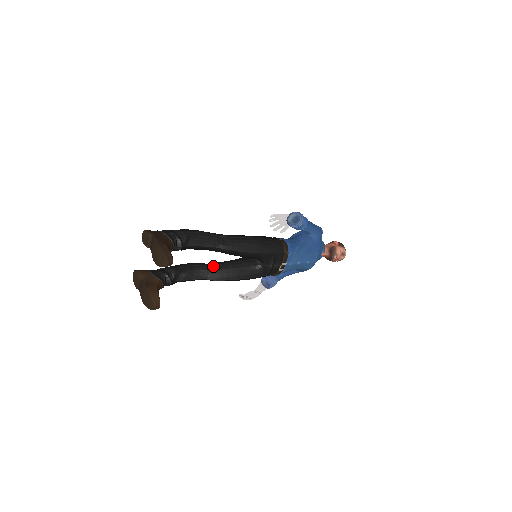
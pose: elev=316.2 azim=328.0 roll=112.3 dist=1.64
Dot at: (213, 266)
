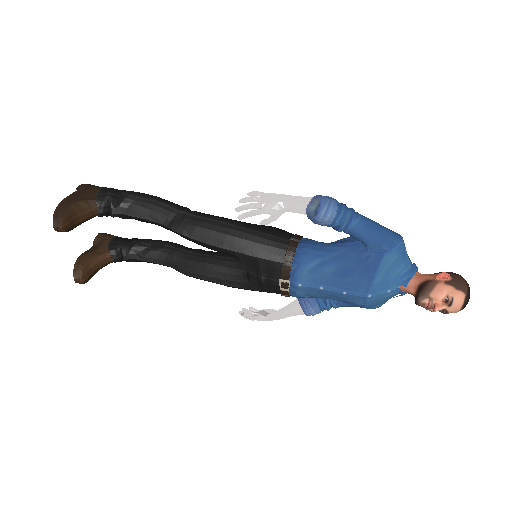
Dot at: (186, 253)
